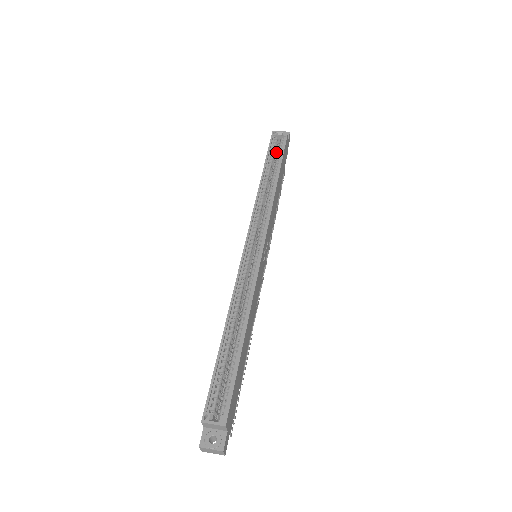
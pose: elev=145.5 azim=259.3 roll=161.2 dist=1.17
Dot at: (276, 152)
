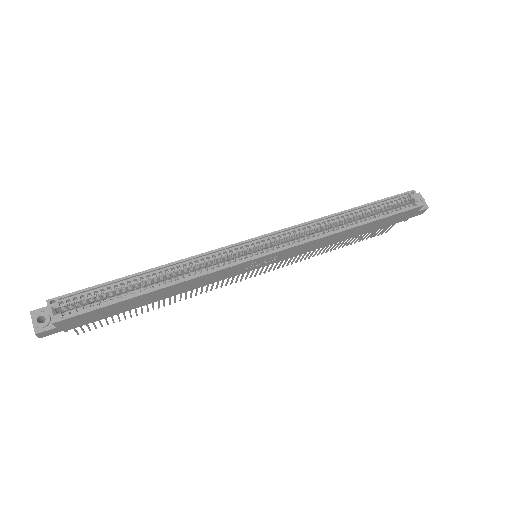
Dot at: (391, 208)
